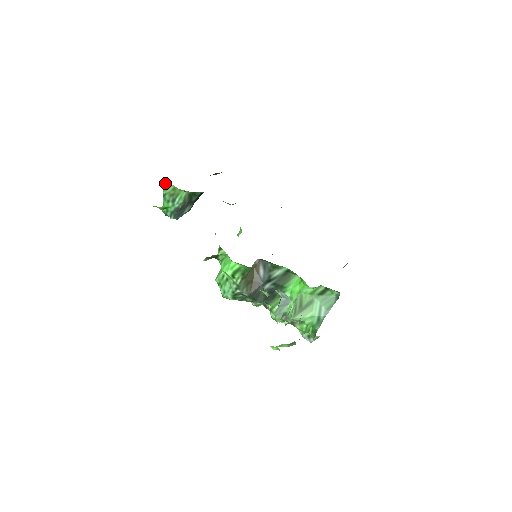
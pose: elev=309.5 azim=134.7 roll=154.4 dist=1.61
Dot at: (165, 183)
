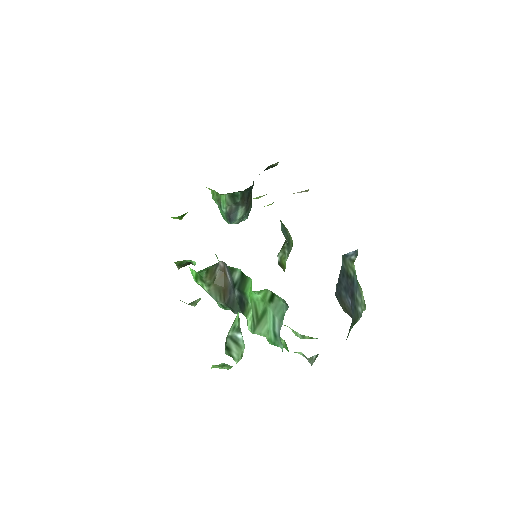
Dot at: (211, 190)
